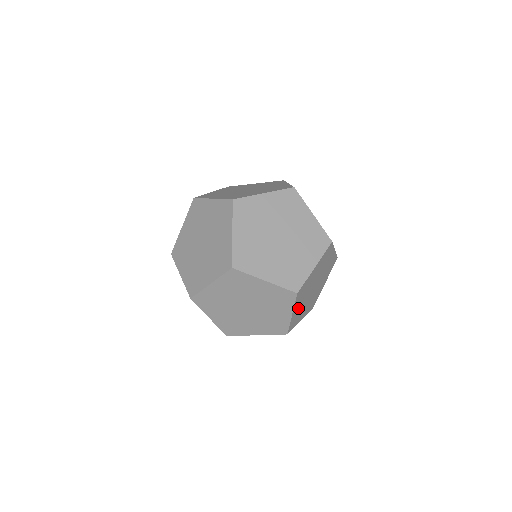
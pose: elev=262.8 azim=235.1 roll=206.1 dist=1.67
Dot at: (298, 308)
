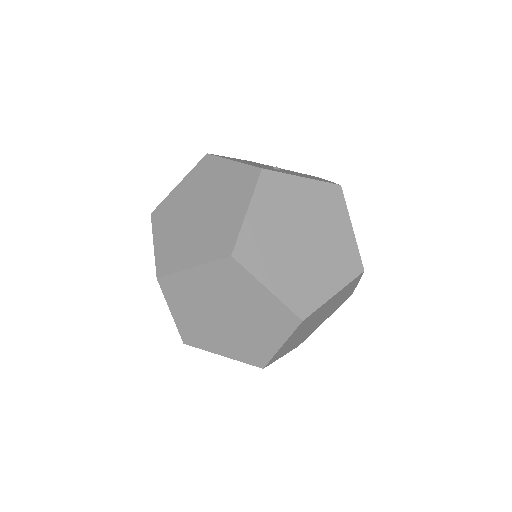
Dot at: occluded
